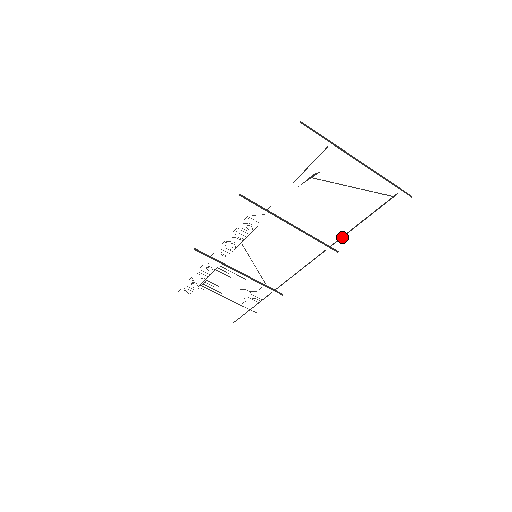
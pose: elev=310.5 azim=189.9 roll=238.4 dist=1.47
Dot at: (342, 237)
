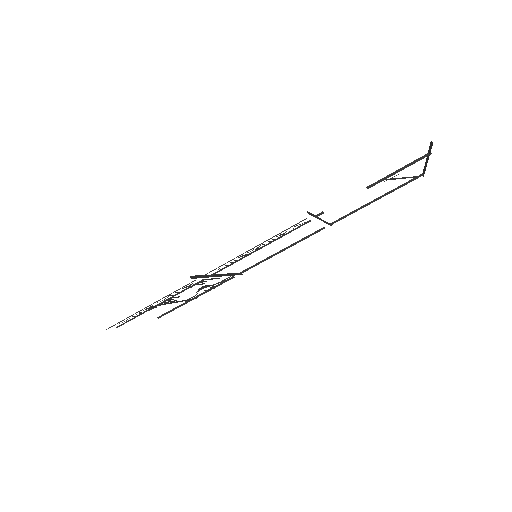
Dot at: occluded
